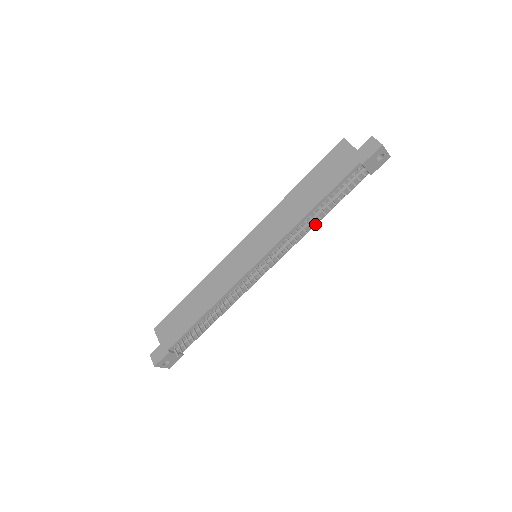
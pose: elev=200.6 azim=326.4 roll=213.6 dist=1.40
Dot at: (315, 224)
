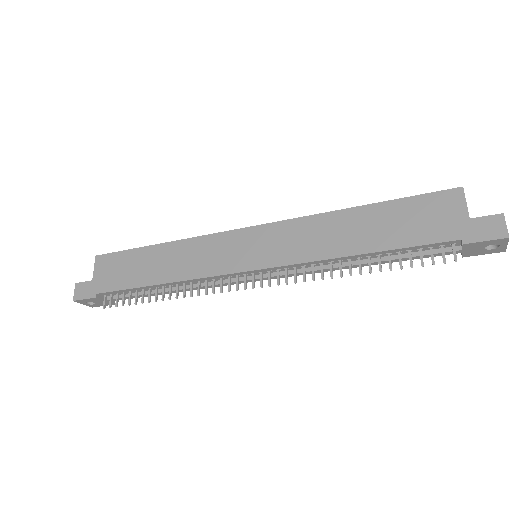
Dot at: occluded
